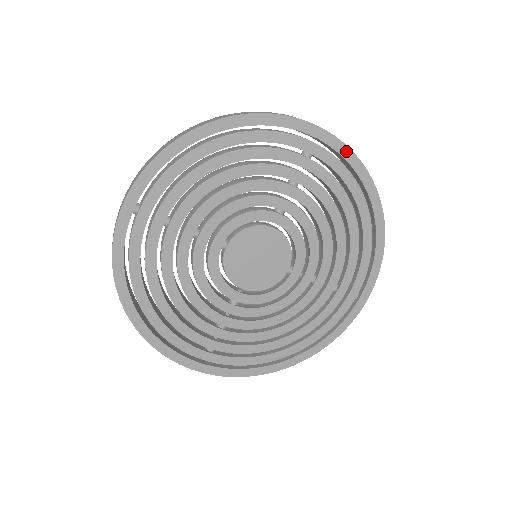
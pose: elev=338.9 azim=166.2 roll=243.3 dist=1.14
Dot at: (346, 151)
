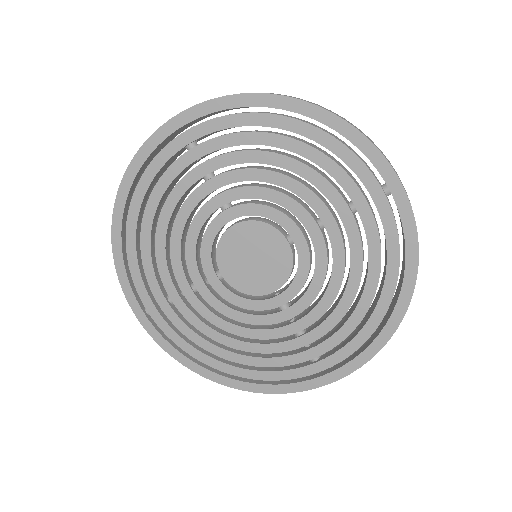
Dot at: (206, 107)
